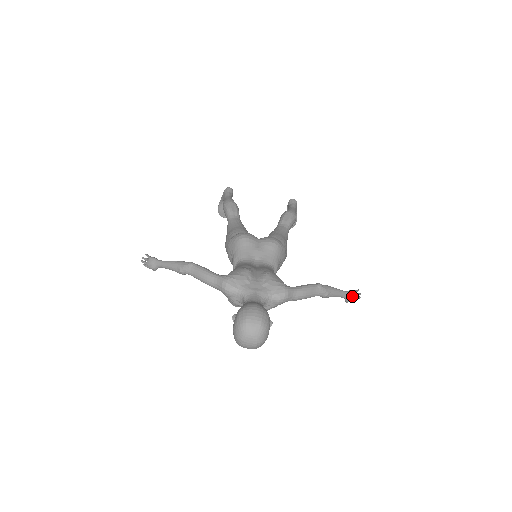
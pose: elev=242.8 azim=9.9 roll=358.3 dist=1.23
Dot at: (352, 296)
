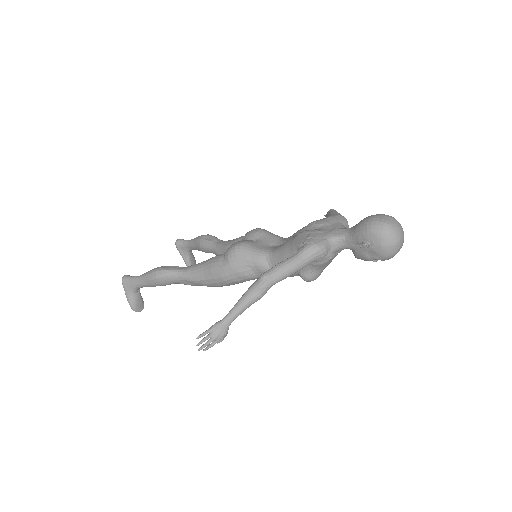
Dot at: occluded
